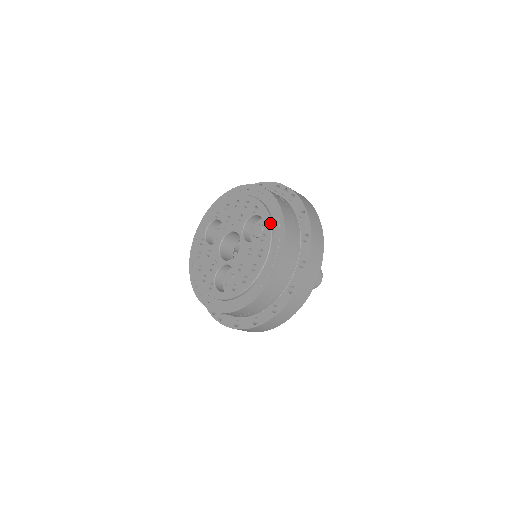
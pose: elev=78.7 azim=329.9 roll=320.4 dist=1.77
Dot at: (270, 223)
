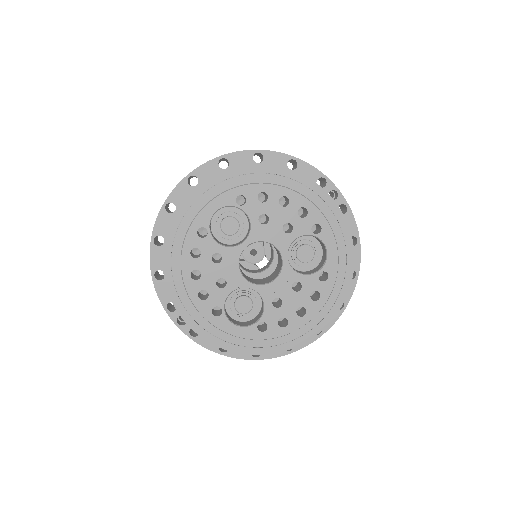
Dot at: (338, 261)
